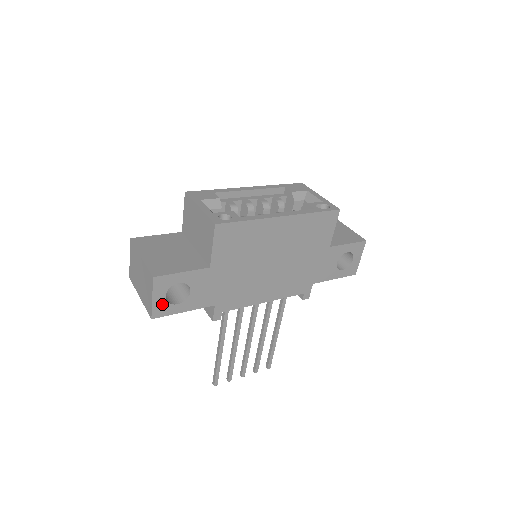
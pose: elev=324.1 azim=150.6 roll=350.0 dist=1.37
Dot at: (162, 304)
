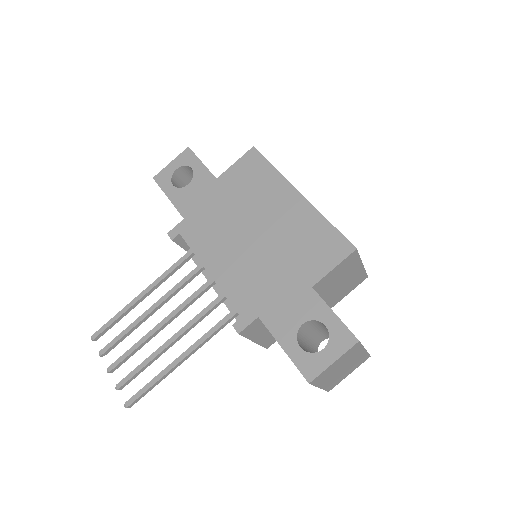
Dot at: (169, 174)
